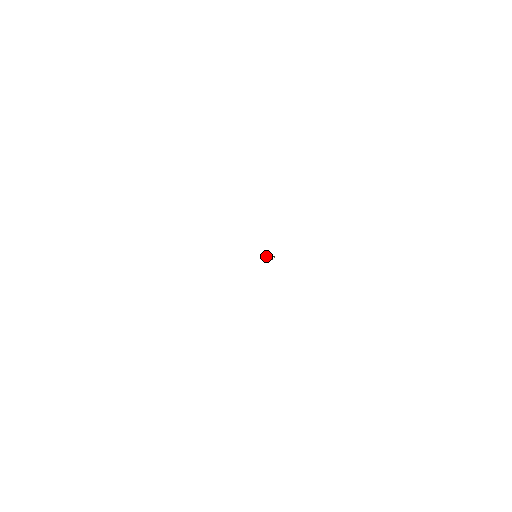
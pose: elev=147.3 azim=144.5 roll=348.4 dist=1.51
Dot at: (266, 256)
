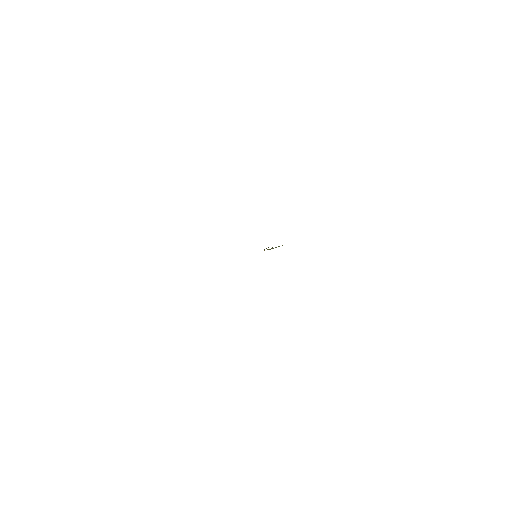
Dot at: occluded
